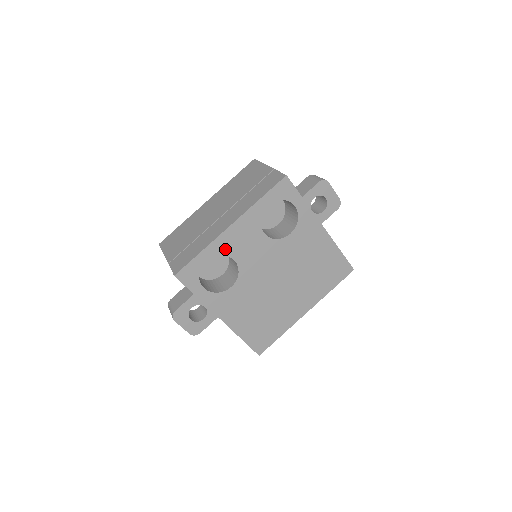
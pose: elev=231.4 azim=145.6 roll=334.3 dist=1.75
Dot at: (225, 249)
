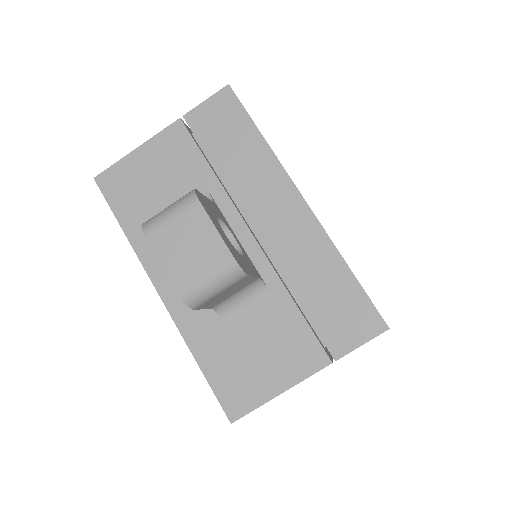
Dot at: occluded
